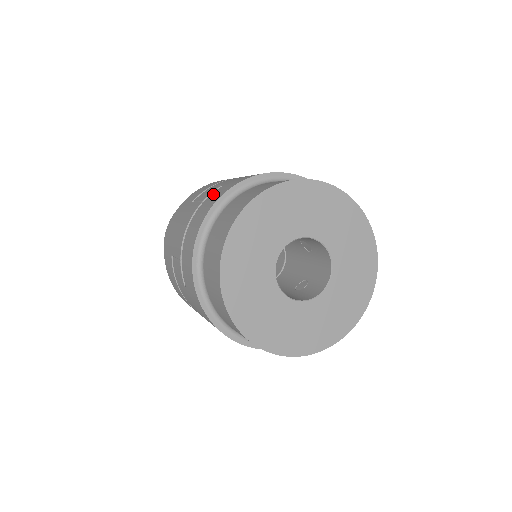
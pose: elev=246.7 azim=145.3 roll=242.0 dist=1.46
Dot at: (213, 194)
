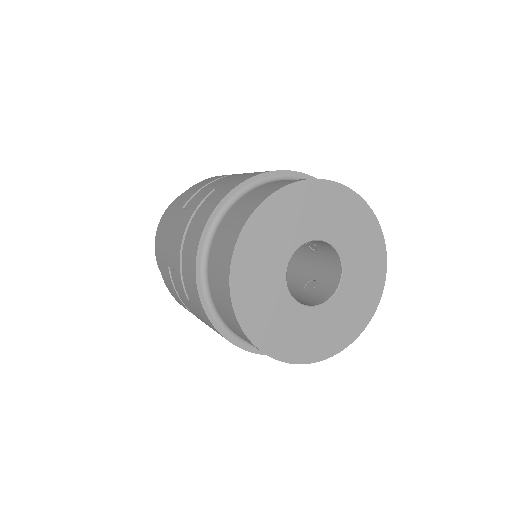
Dot at: (207, 201)
